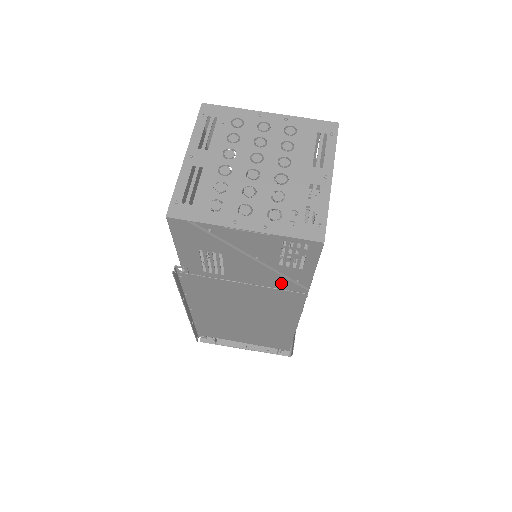
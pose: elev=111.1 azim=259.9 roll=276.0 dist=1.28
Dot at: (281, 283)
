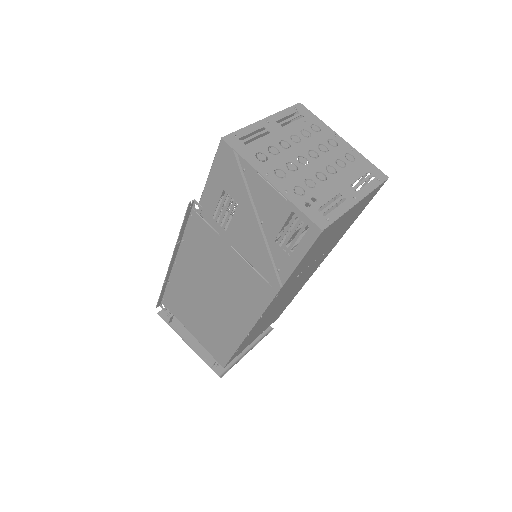
Dot at: (264, 266)
